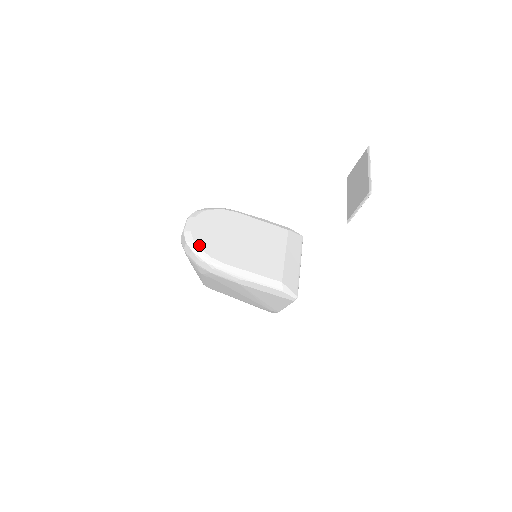
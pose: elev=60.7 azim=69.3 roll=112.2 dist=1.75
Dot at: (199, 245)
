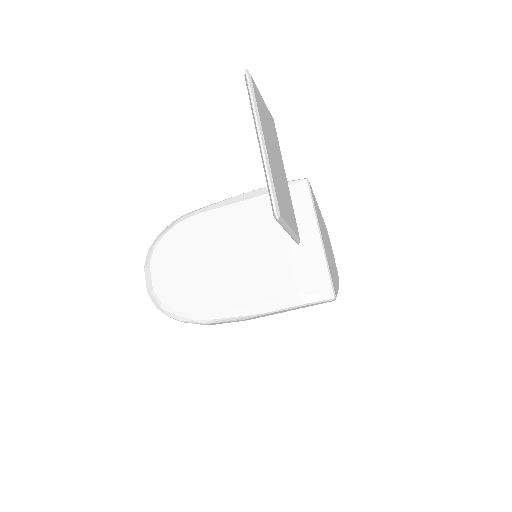
Dot at: (170, 306)
